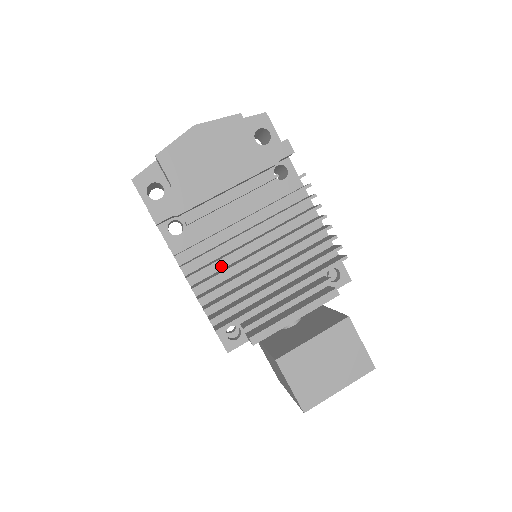
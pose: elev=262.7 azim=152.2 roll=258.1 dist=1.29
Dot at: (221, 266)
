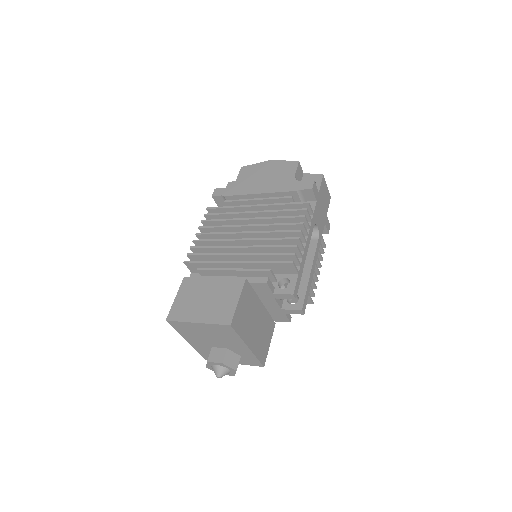
Dot at: occluded
